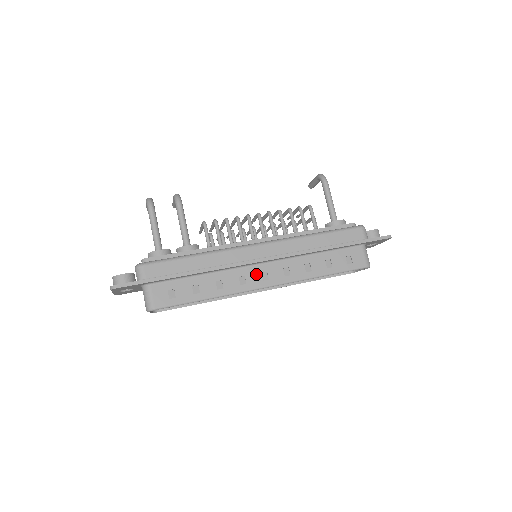
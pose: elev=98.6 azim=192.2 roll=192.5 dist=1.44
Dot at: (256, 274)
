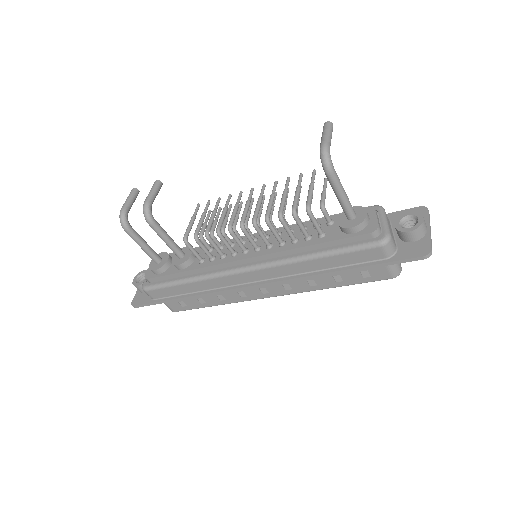
Dot at: (254, 290)
